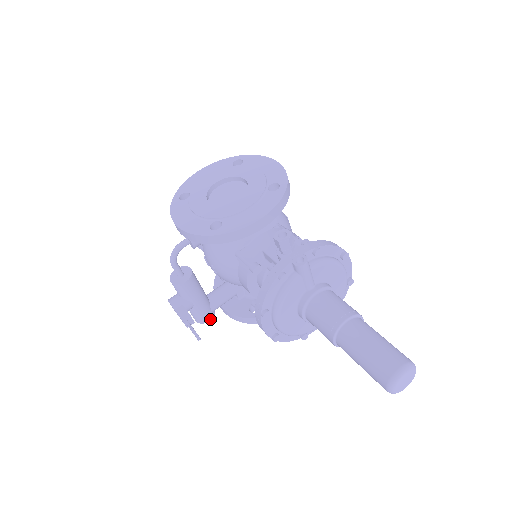
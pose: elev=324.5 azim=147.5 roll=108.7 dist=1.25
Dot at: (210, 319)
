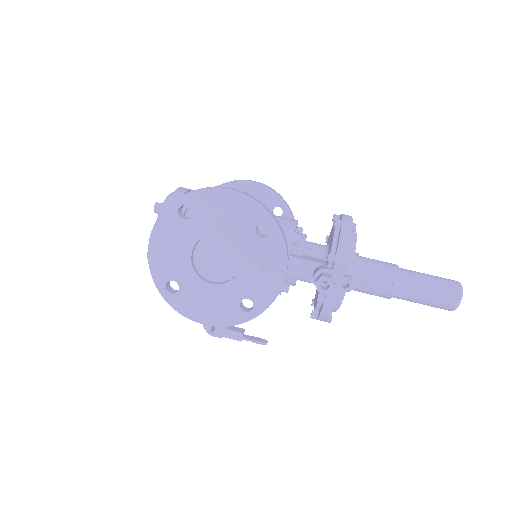
Dot at: occluded
